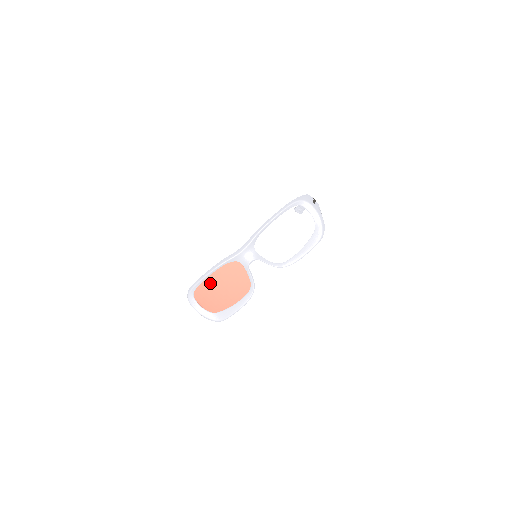
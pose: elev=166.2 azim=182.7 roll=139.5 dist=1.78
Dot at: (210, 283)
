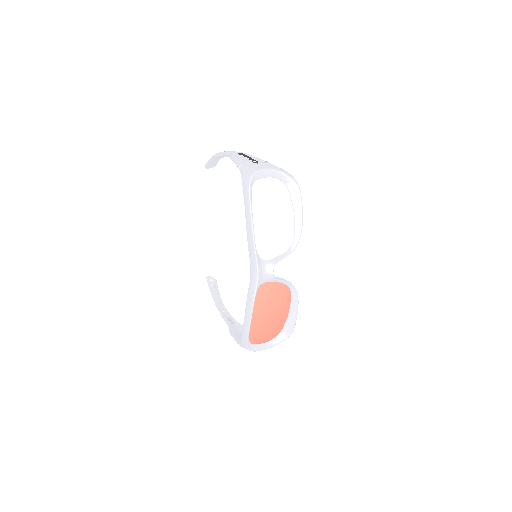
Dot at: (256, 323)
